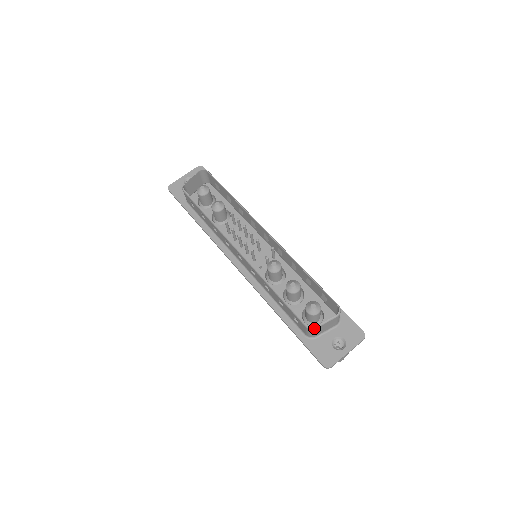
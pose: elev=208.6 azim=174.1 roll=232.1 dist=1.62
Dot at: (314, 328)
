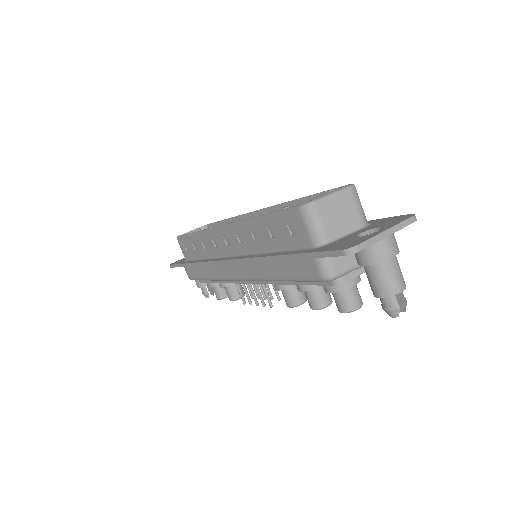
Dot at: (311, 202)
